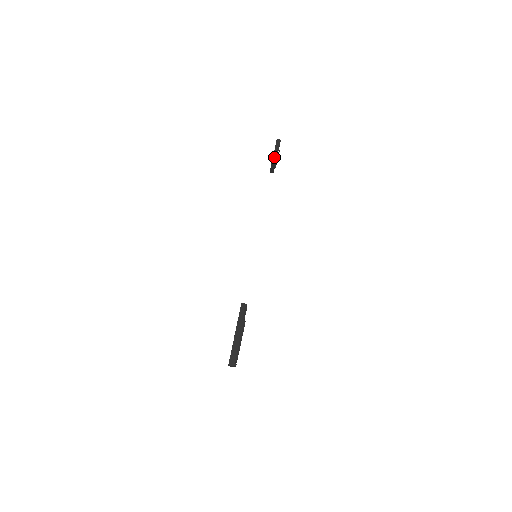
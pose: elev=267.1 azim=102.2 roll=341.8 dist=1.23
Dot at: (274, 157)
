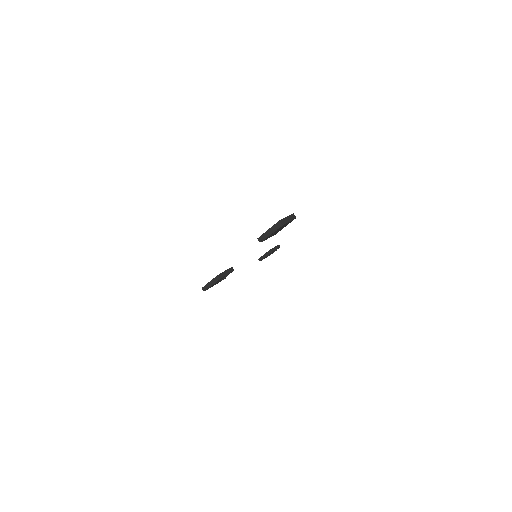
Dot at: (272, 249)
